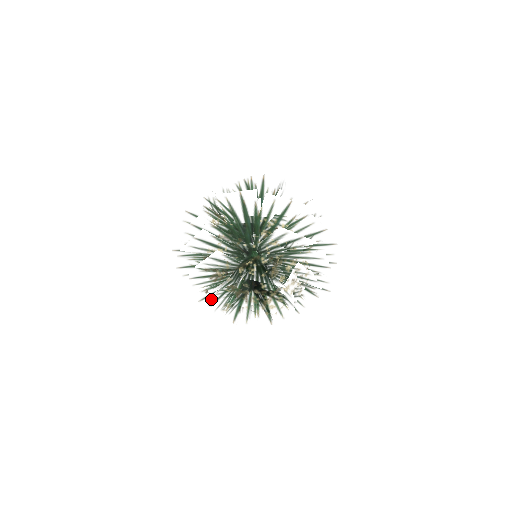
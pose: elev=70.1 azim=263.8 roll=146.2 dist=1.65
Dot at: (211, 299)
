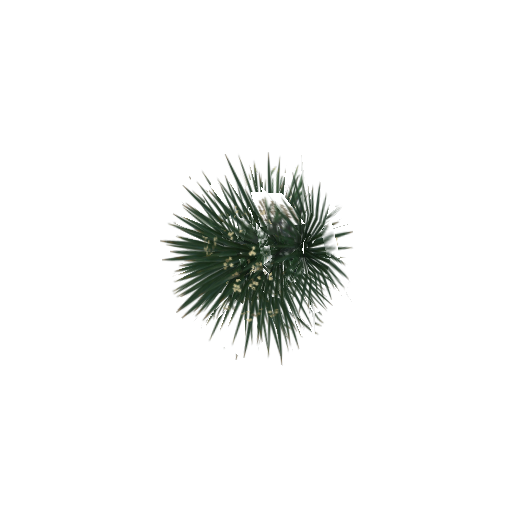
Dot at: occluded
